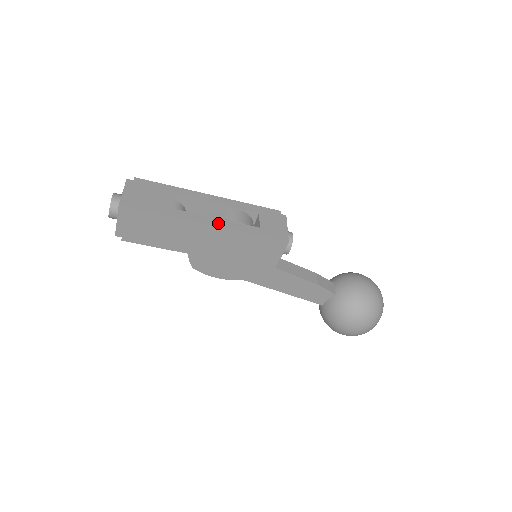
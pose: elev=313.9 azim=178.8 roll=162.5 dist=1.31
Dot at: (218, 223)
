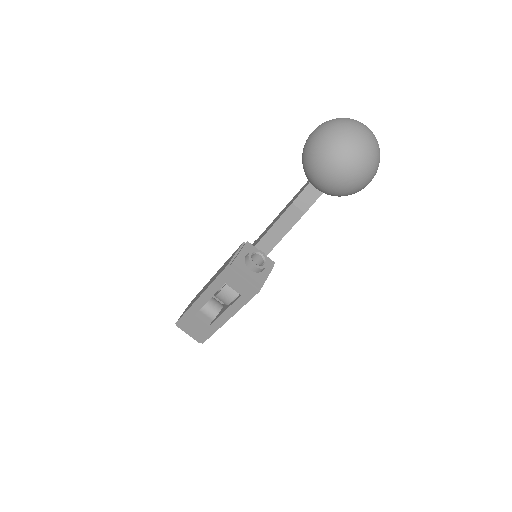
Dot at: (229, 315)
